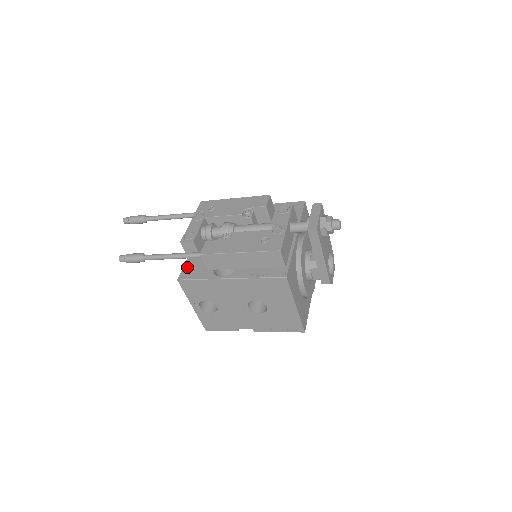
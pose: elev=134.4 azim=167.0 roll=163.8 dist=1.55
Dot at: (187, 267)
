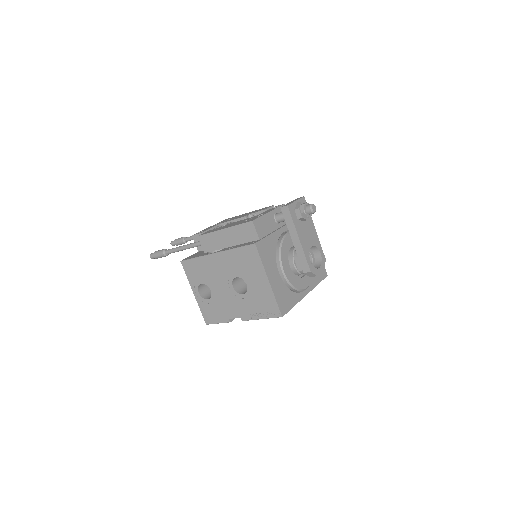
Dot at: (193, 255)
